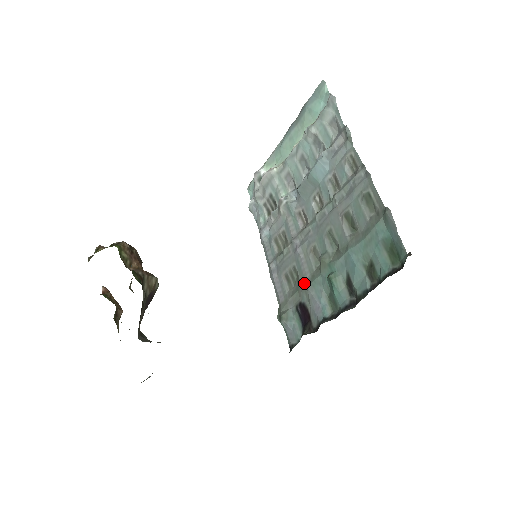
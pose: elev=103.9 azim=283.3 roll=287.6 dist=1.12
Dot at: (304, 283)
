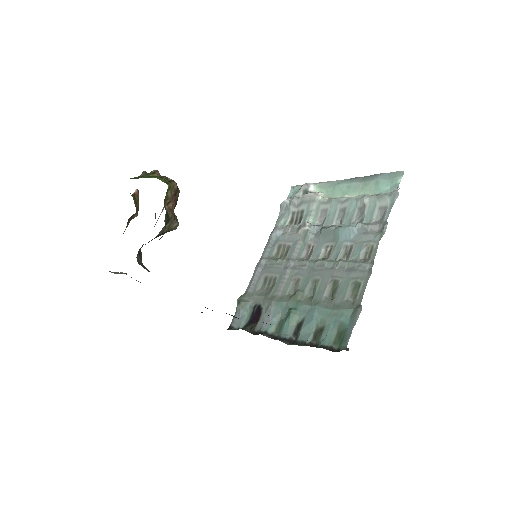
Dot at: (273, 296)
